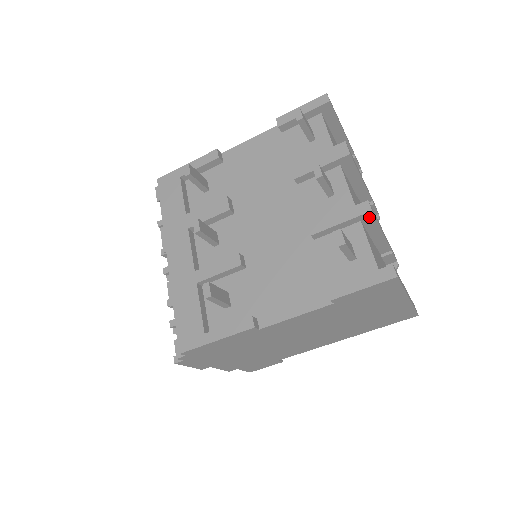
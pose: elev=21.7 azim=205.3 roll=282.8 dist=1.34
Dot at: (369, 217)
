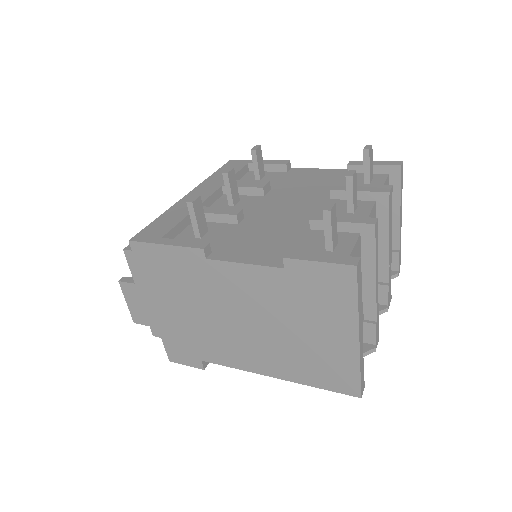
Dot at: (370, 234)
